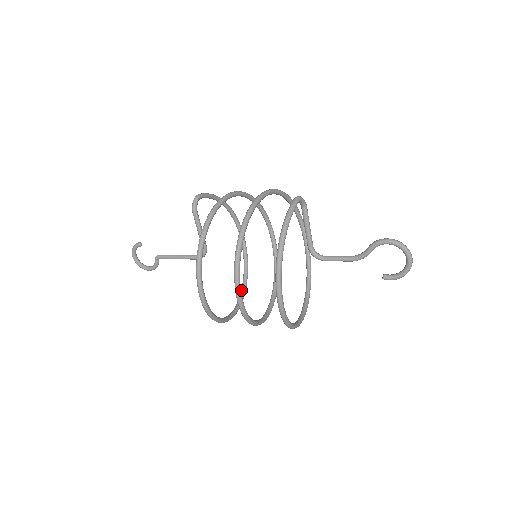
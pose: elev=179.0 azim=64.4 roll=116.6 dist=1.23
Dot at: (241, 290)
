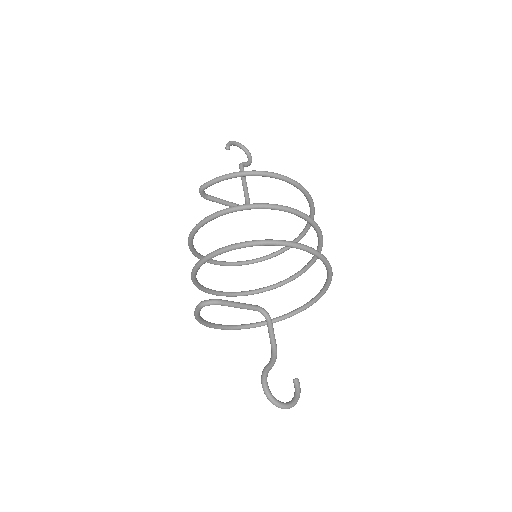
Dot at: occluded
